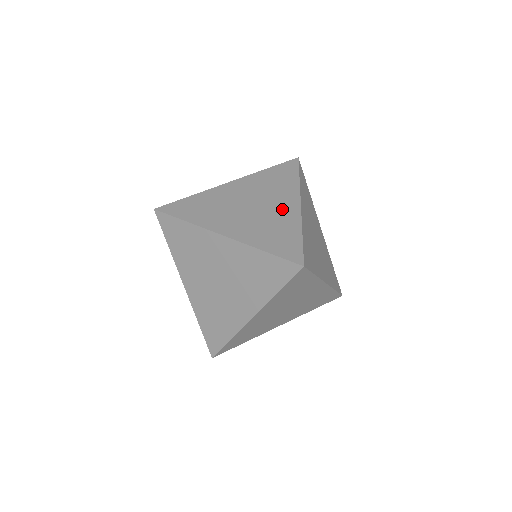
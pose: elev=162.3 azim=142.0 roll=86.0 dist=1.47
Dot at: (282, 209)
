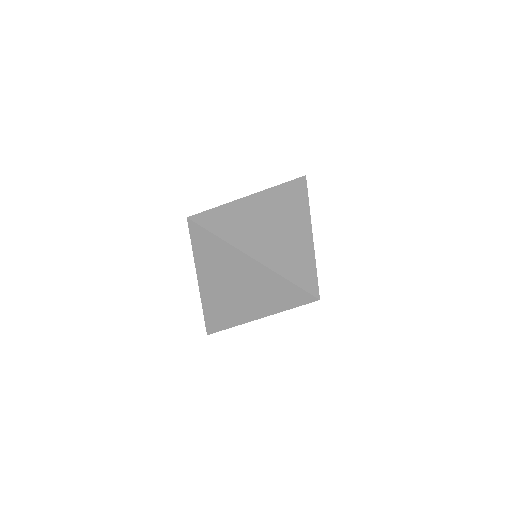
Dot at: occluded
